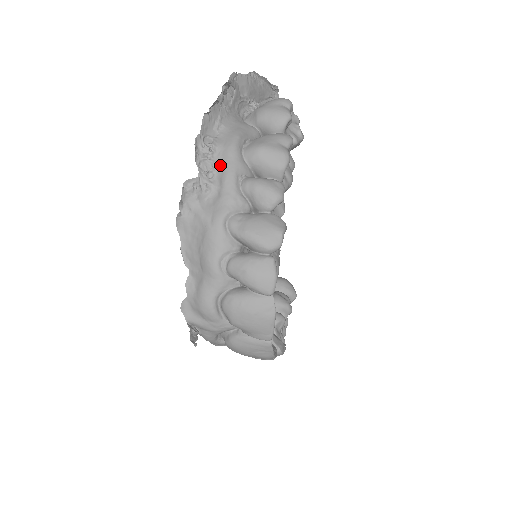
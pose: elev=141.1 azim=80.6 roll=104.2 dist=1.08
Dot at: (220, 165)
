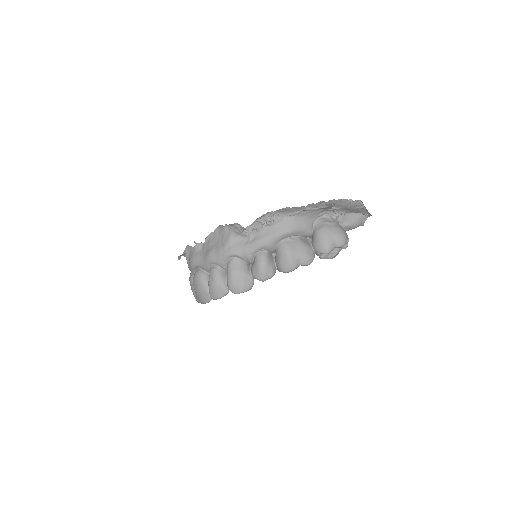
Dot at: (264, 233)
